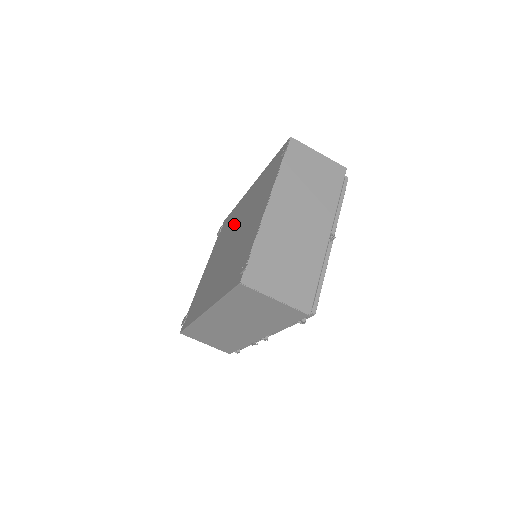
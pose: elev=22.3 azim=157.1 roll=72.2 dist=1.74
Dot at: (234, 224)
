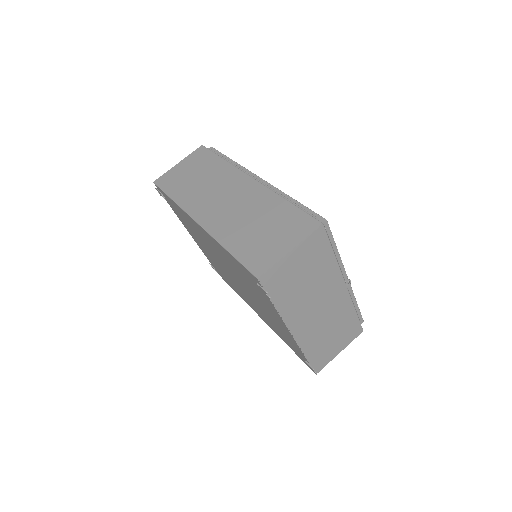
Dot at: occluded
